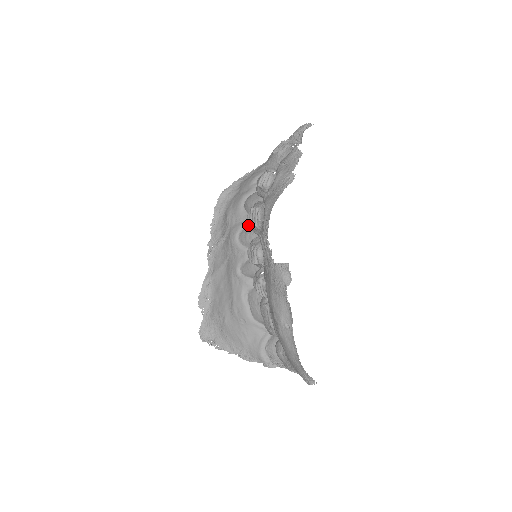
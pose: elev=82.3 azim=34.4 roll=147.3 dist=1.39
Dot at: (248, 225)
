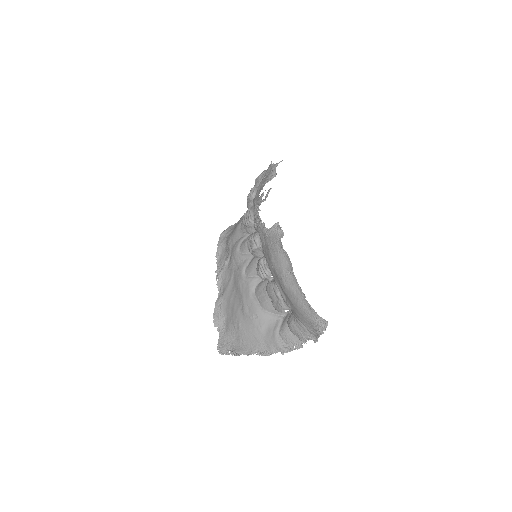
Dot at: occluded
